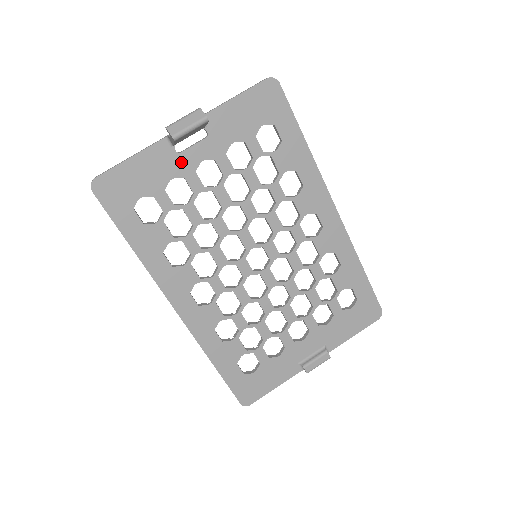
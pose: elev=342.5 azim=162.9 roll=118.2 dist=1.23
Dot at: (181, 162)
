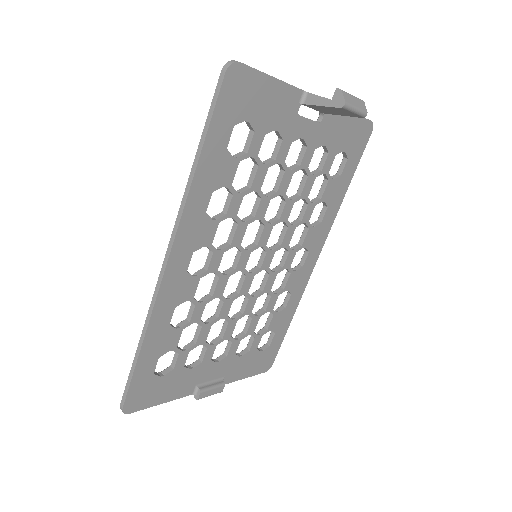
Dot at: (293, 123)
